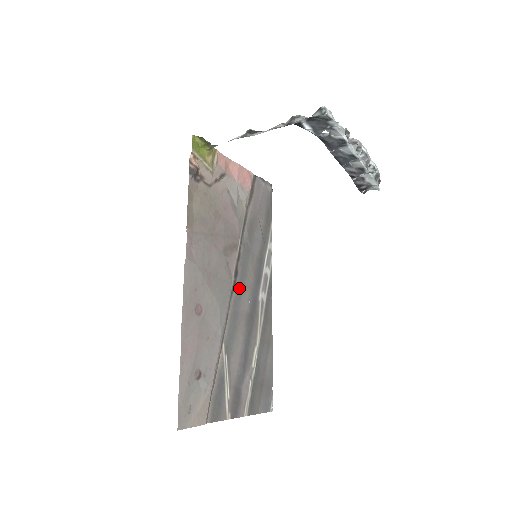
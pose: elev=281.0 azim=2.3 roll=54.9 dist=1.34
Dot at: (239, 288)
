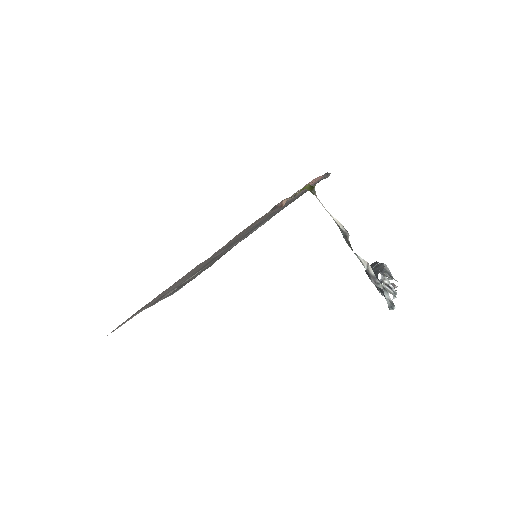
Dot at: (224, 248)
